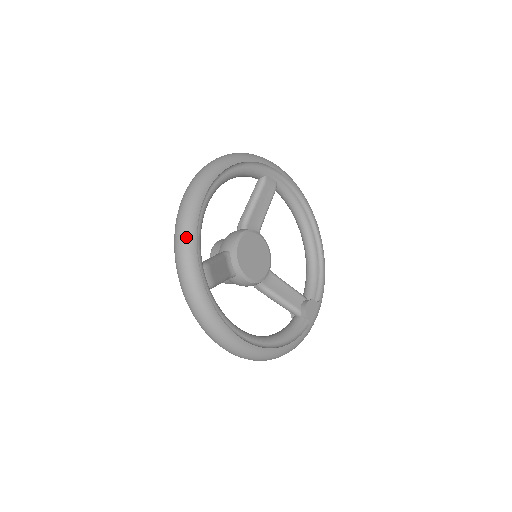
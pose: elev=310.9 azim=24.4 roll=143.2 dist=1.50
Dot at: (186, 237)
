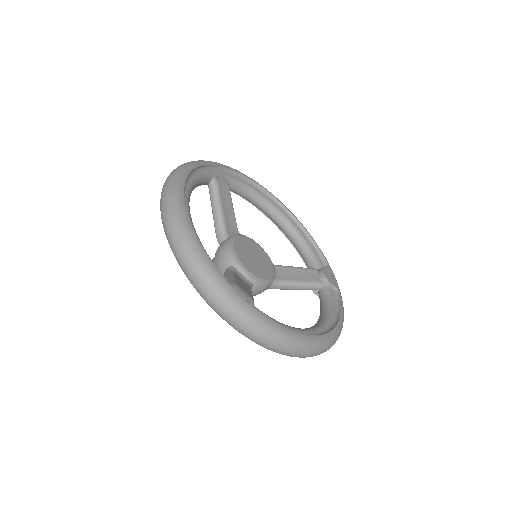
Dot at: (203, 268)
